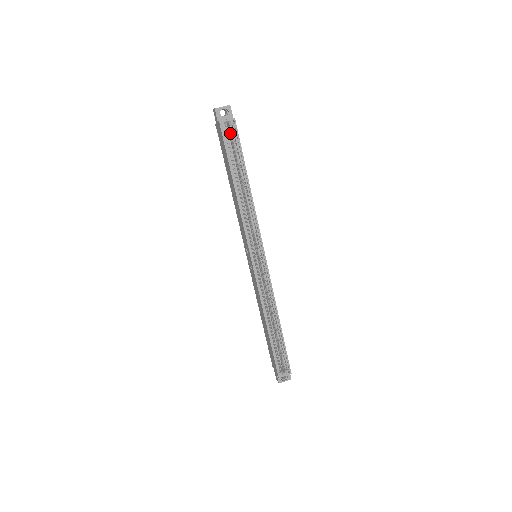
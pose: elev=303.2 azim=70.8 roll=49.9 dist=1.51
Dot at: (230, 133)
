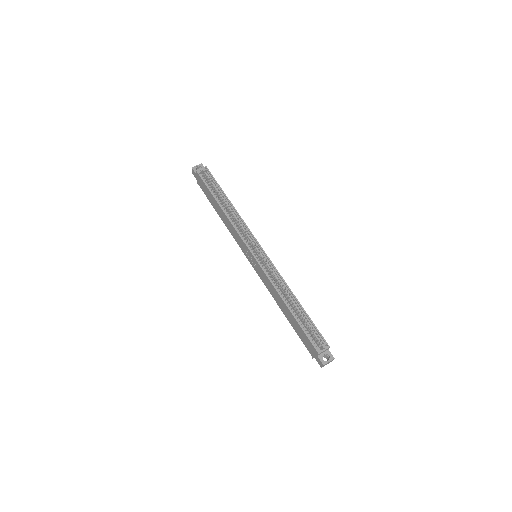
Dot at: (206, 177)
